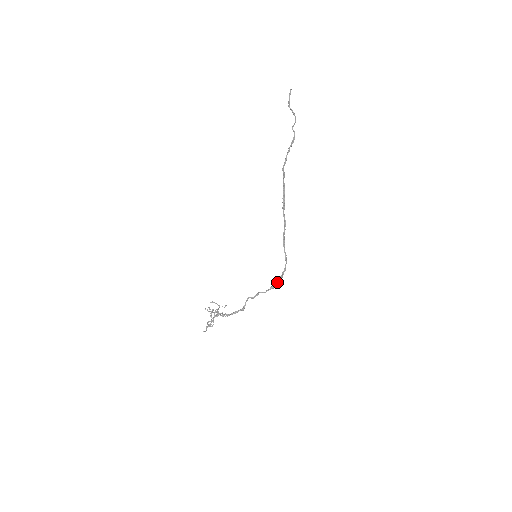
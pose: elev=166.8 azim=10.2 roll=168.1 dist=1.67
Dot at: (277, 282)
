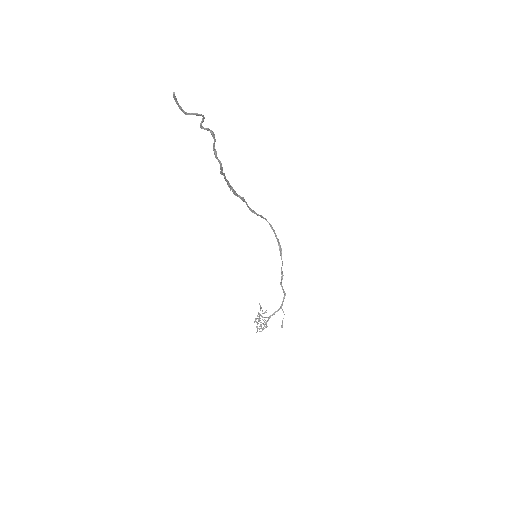
Dot at: (278, 243)
